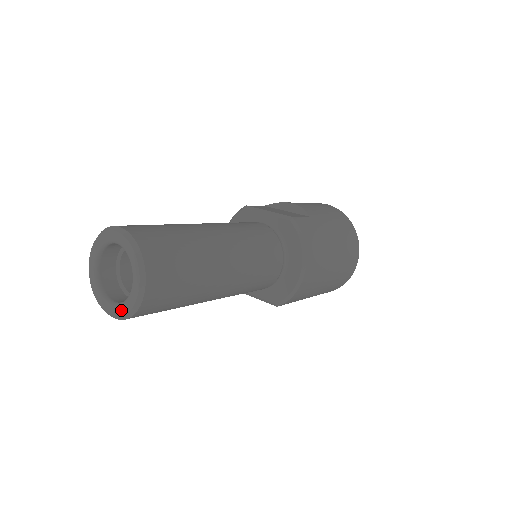
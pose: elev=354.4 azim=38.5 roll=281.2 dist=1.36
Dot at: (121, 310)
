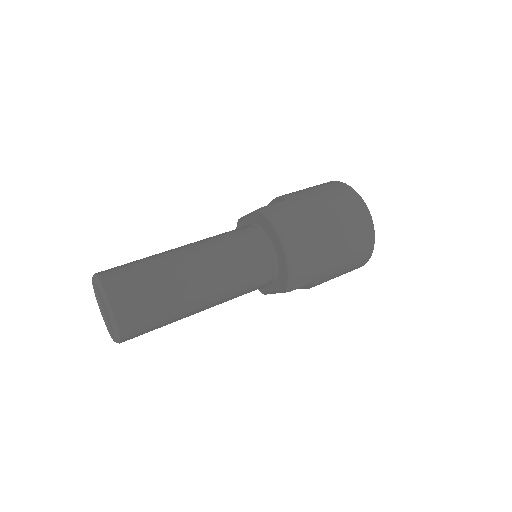
Dot at: (114, 334)
